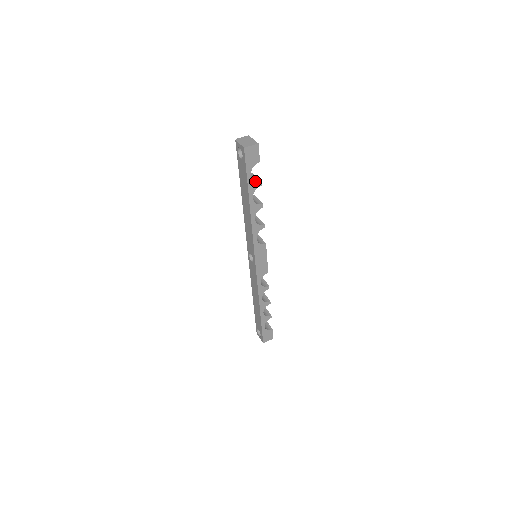
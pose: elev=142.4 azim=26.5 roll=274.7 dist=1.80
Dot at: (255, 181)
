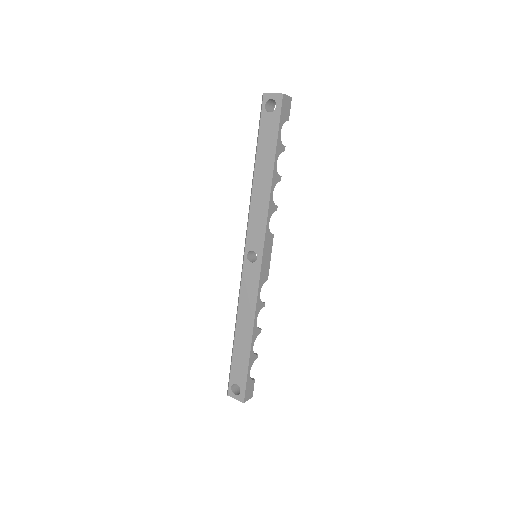
Dot at: (281, 143)
